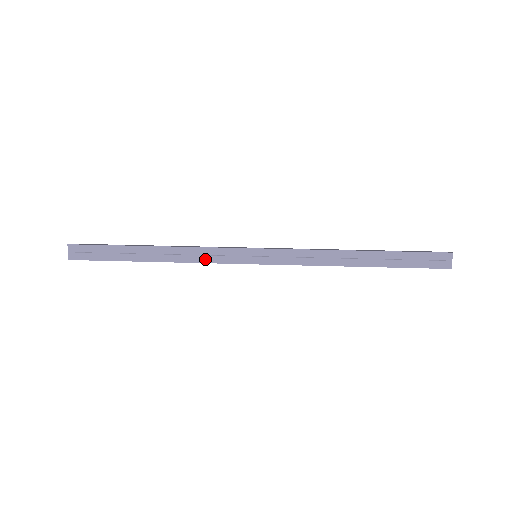
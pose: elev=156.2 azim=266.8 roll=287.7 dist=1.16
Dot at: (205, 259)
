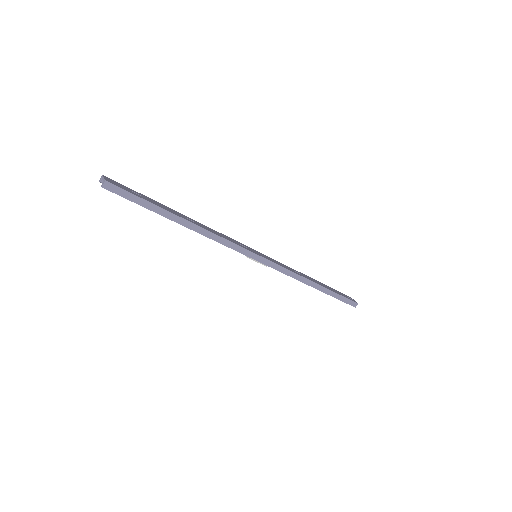
Dot at: (226, 238)
